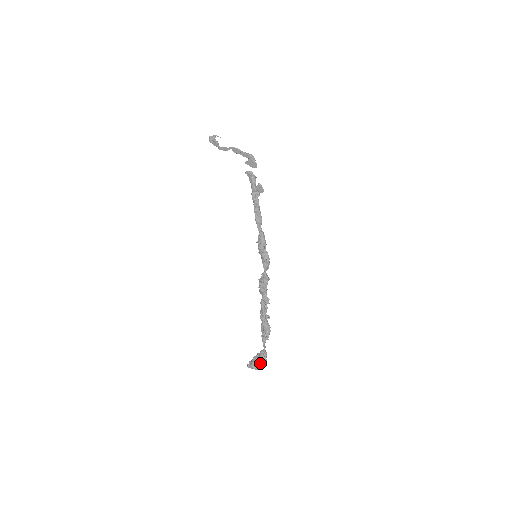
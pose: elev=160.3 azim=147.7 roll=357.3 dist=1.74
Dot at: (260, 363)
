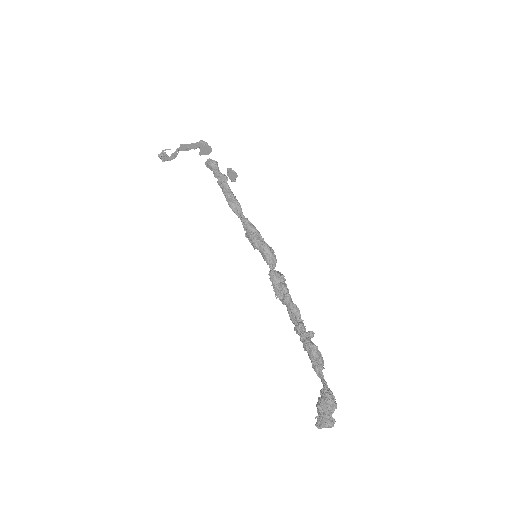
Dot at: (330, 413)
